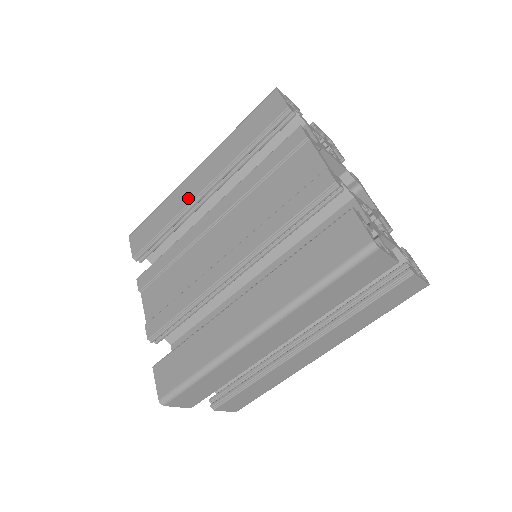
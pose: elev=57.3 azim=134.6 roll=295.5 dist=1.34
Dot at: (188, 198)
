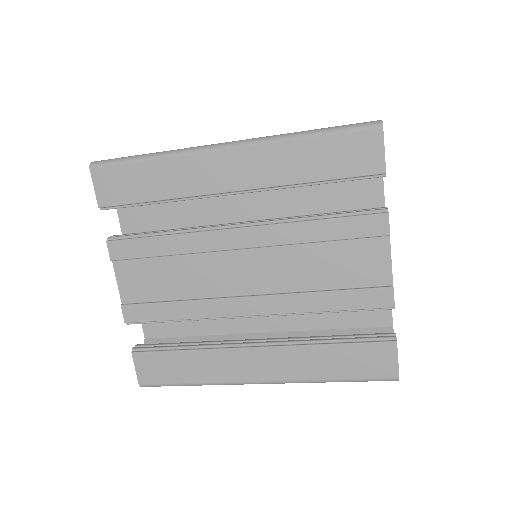
Dot at: (206, 186)
